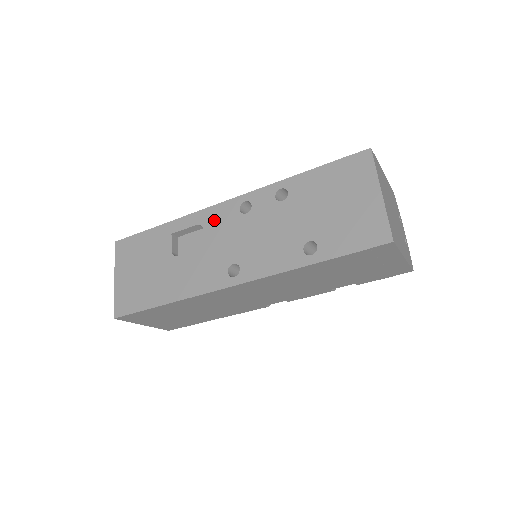
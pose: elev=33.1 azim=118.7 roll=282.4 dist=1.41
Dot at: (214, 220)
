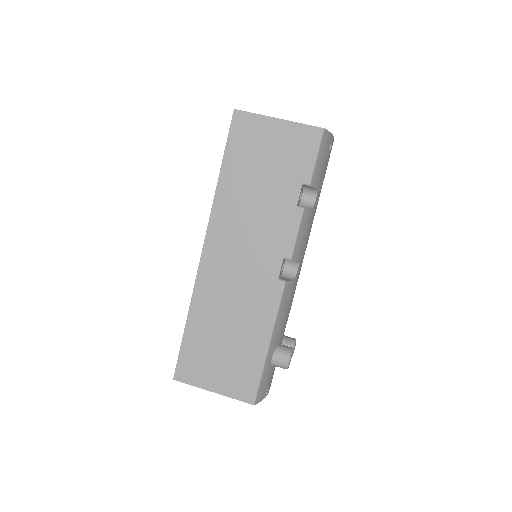
Dot at: occluded
